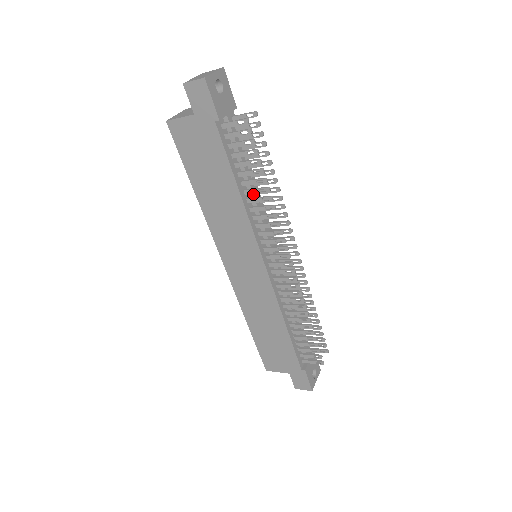
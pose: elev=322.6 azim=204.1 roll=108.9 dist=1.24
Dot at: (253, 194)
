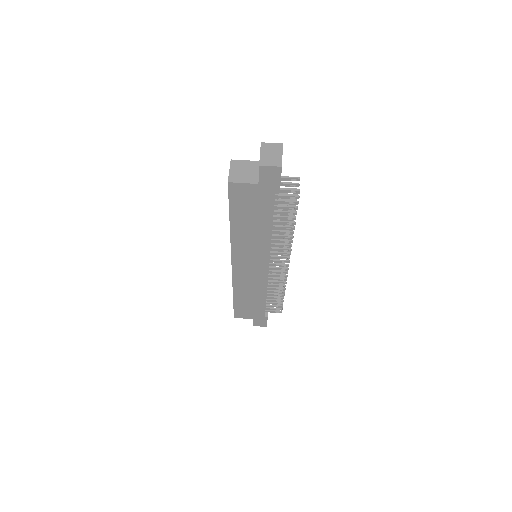
Dot at: occluded
